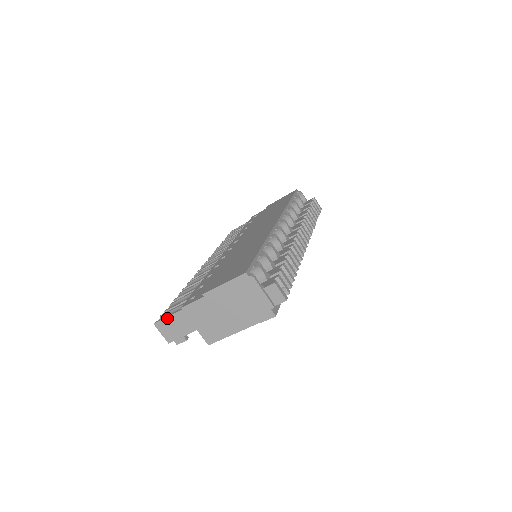
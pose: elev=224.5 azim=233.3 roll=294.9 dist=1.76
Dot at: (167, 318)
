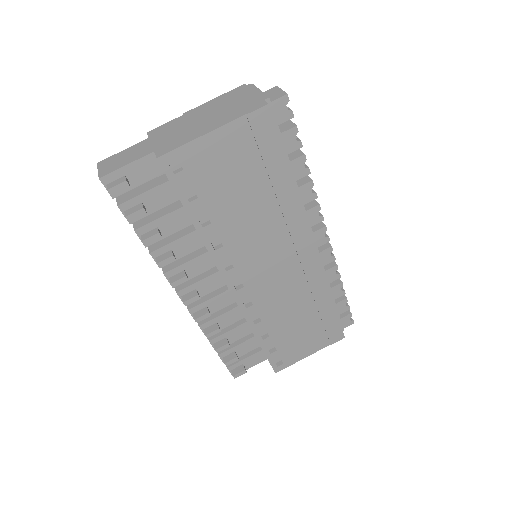
Dot at: (120, 152)
